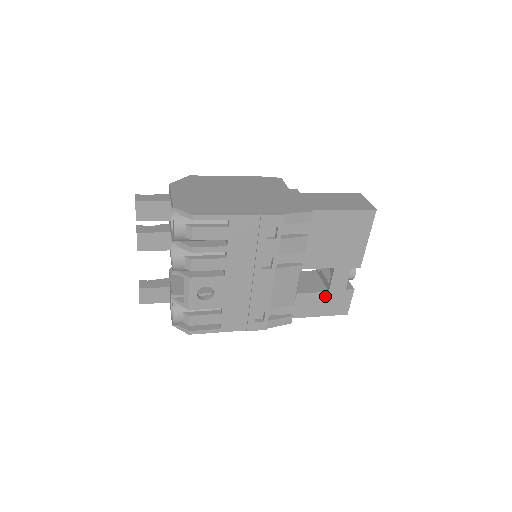
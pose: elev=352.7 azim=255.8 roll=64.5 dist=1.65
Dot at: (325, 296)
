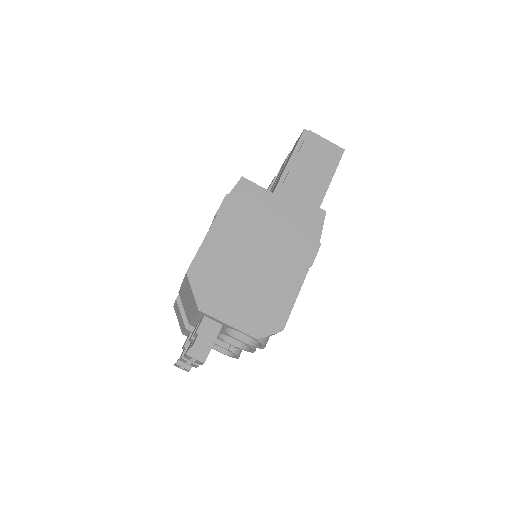
Dot at: occluded
